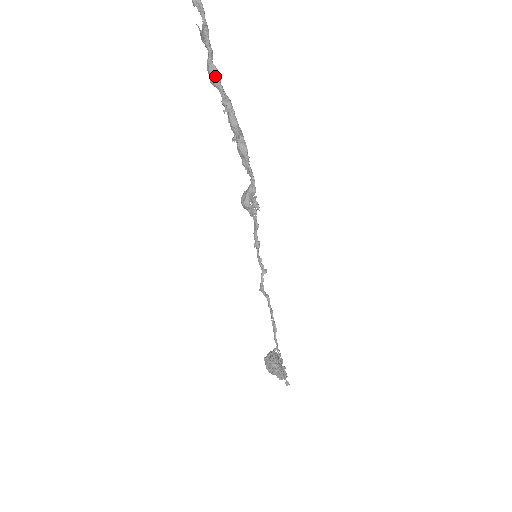
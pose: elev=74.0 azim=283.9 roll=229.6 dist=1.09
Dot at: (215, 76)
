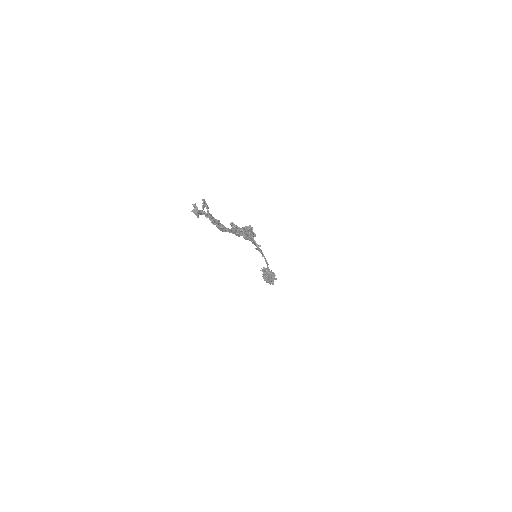
Dot at: (224, 231)
